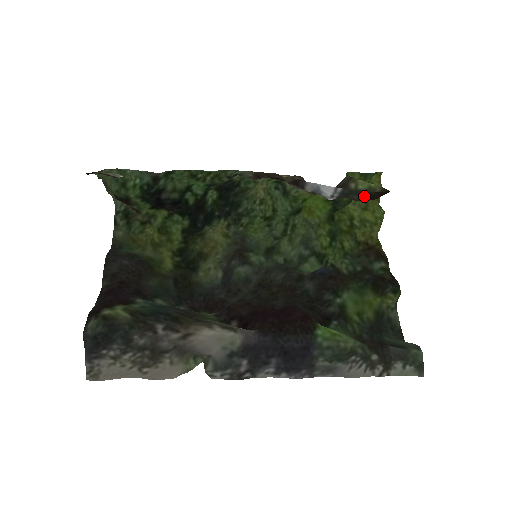
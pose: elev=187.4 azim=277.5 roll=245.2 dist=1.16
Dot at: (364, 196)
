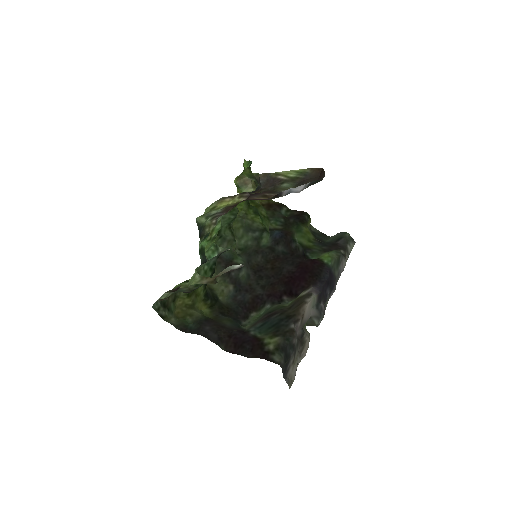
Dot at: occluded
